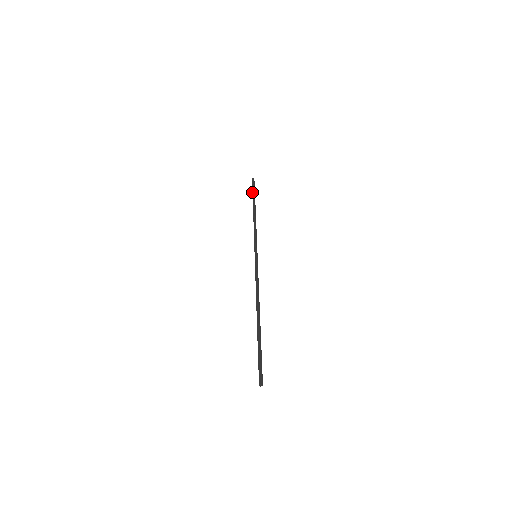
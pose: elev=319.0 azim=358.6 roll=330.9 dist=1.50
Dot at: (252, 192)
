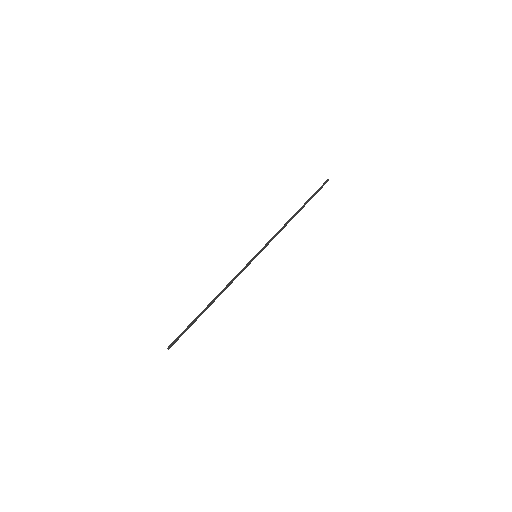
Dot at: (313, 194)
